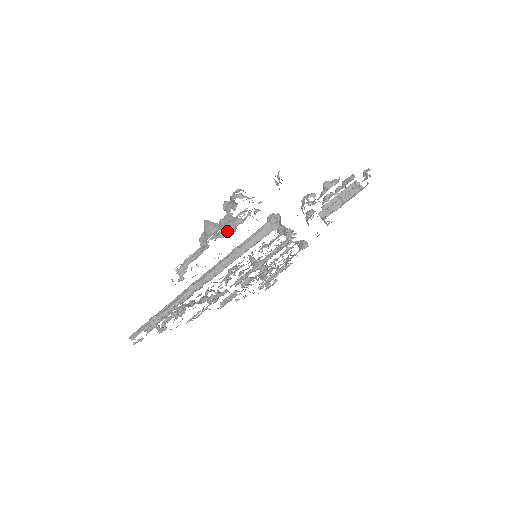
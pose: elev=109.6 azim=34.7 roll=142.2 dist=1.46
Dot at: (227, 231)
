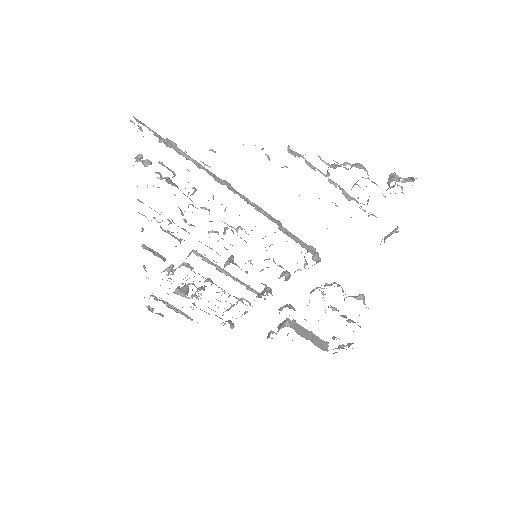
Dot at: (343, 193)
